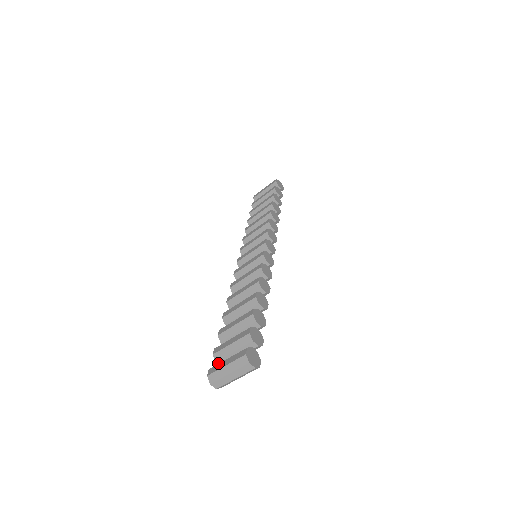
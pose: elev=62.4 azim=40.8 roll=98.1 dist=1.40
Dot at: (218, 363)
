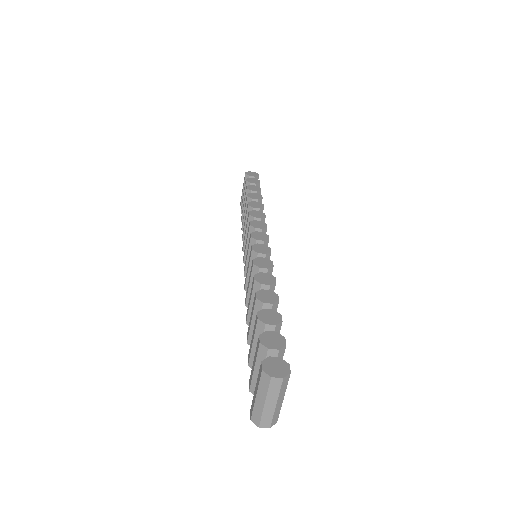
Dot at: occluded
